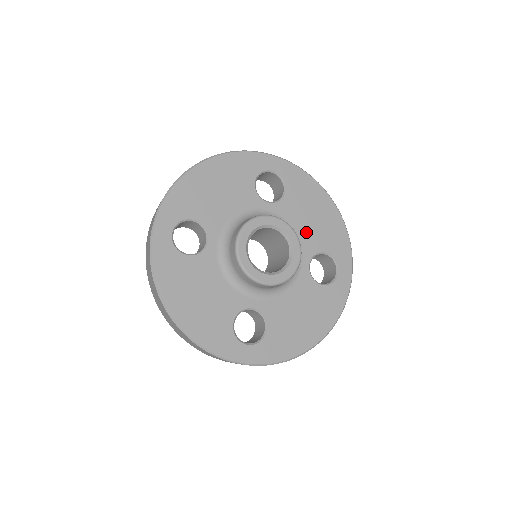
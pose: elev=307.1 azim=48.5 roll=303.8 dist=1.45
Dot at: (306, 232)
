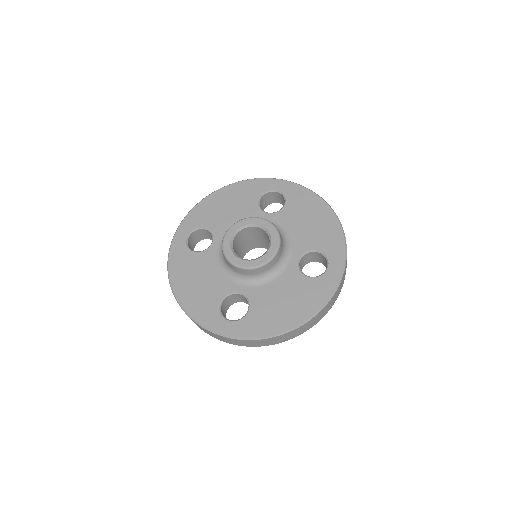
Dot at: (300, 234)
